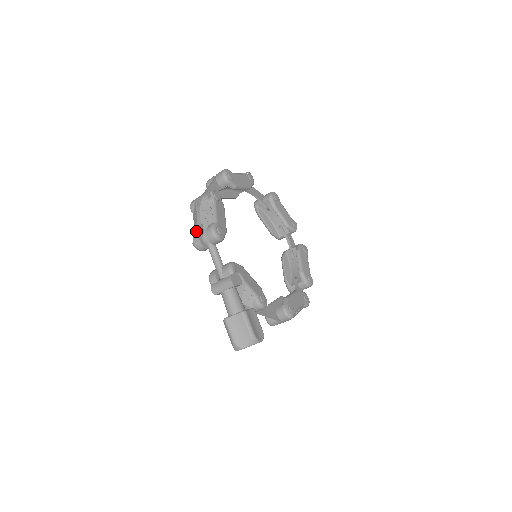
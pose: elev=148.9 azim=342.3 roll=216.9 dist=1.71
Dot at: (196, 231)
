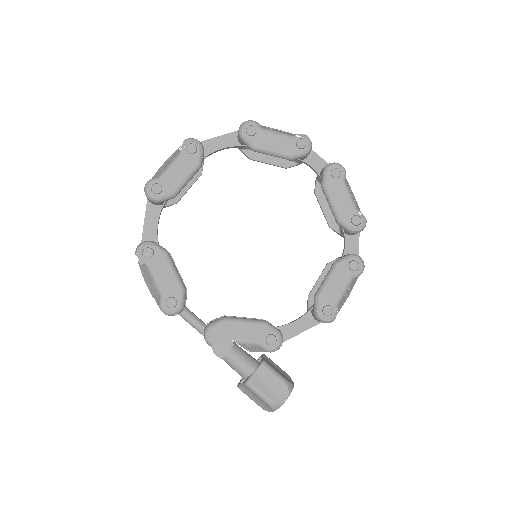
Dot at: occluded
